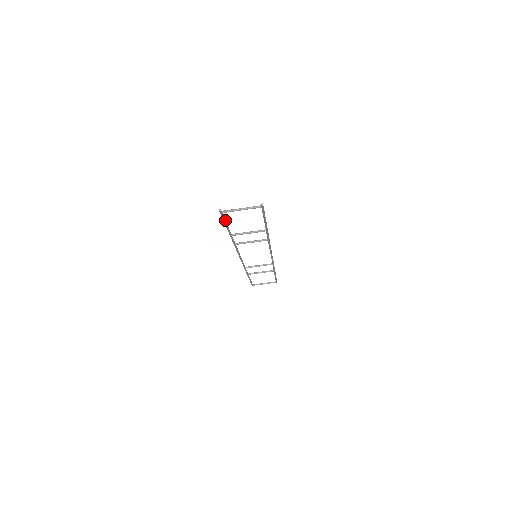
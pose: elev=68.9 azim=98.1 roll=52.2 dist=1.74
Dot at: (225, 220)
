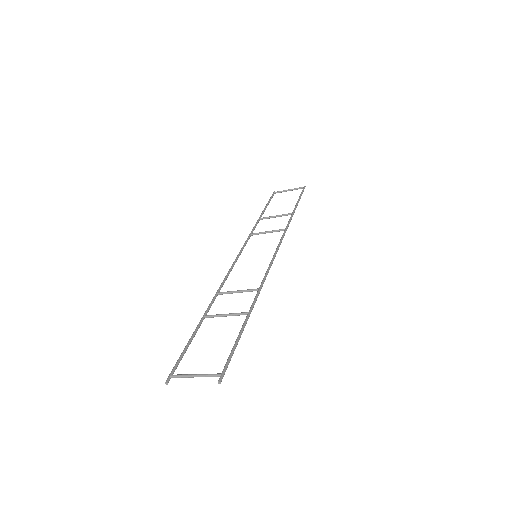
Dot at: (182, 356)
